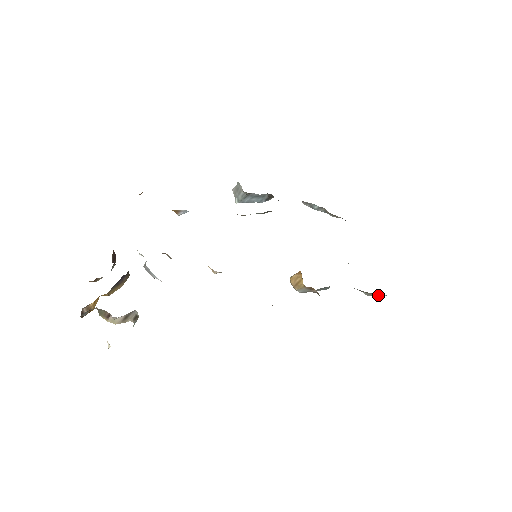
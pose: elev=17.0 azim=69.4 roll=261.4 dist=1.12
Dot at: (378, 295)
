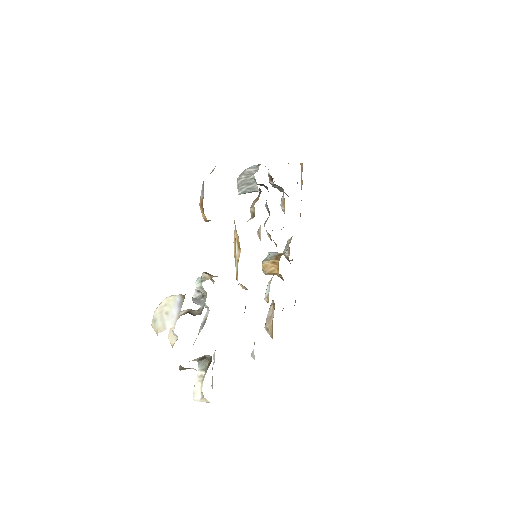
Dot at: occluded
